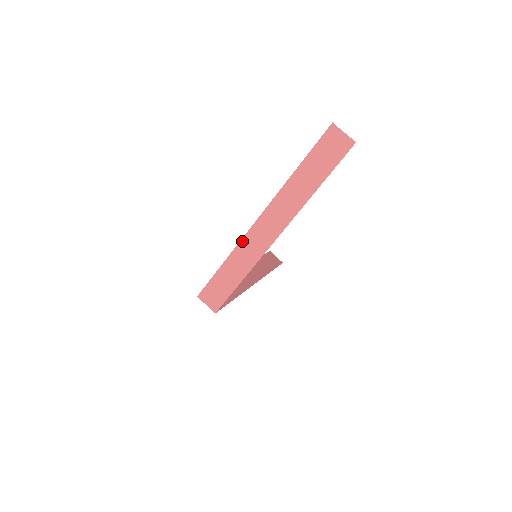
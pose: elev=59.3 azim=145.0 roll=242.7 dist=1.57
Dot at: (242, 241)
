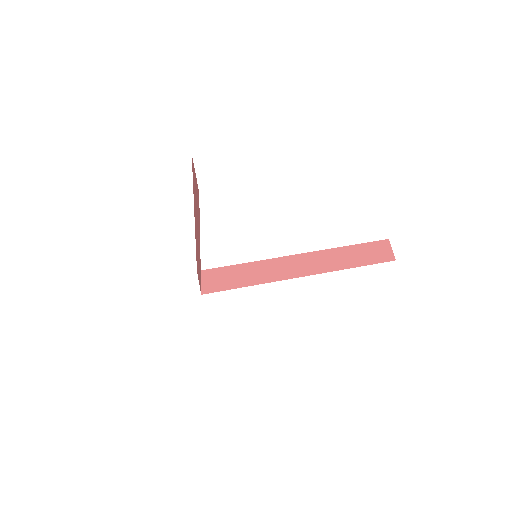
Dot at: occluded
